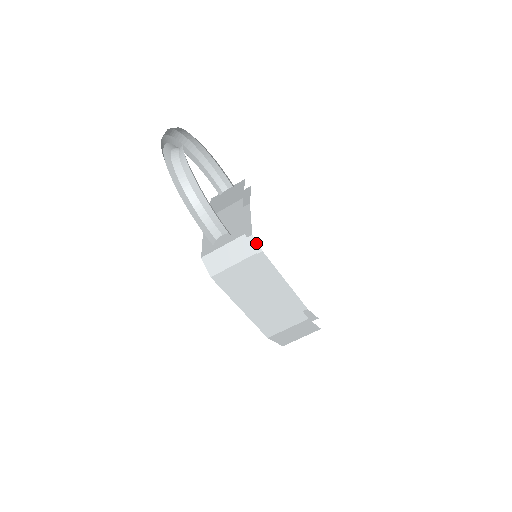
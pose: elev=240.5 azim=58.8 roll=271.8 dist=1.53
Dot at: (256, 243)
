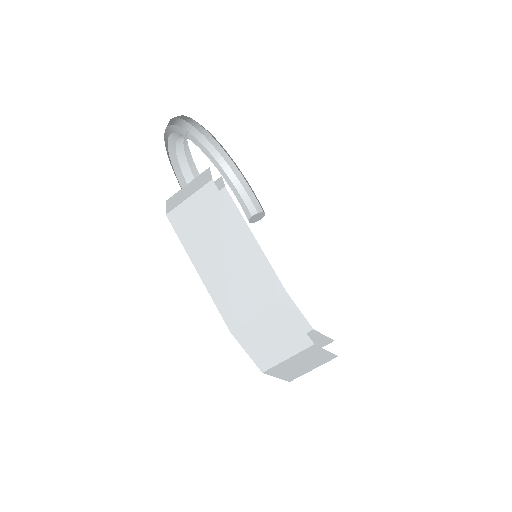
Dot at: (222, 181)
